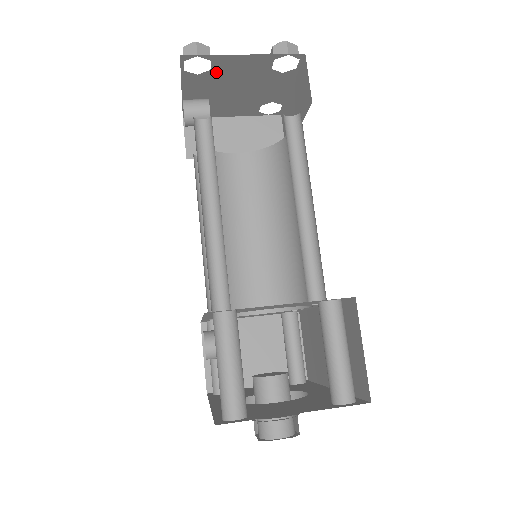
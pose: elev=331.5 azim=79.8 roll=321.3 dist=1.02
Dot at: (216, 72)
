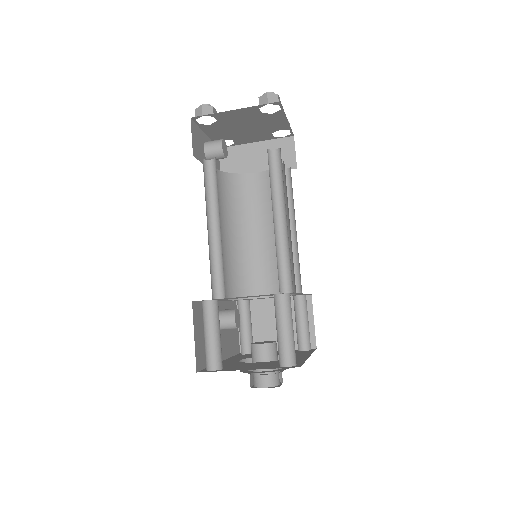
Dot at: (222, 121)
